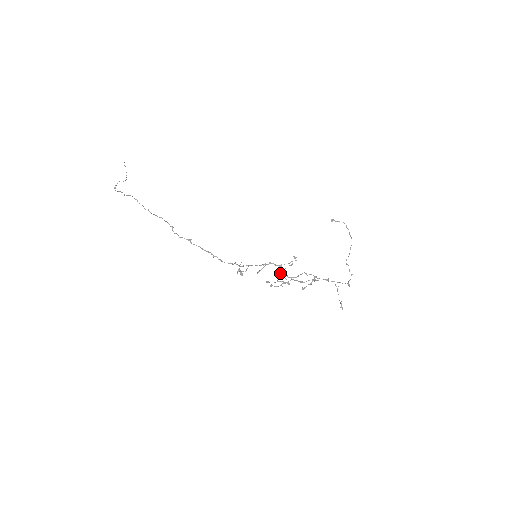
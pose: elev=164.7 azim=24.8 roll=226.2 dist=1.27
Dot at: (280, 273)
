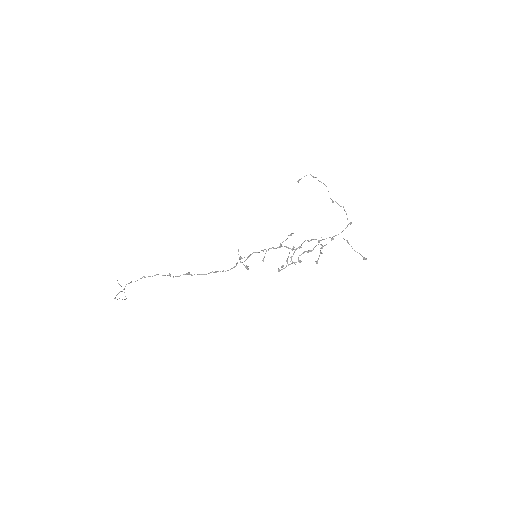
Dot at: (287, 259)
